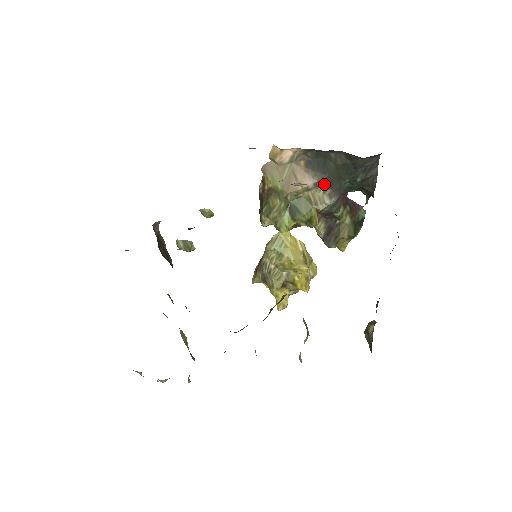
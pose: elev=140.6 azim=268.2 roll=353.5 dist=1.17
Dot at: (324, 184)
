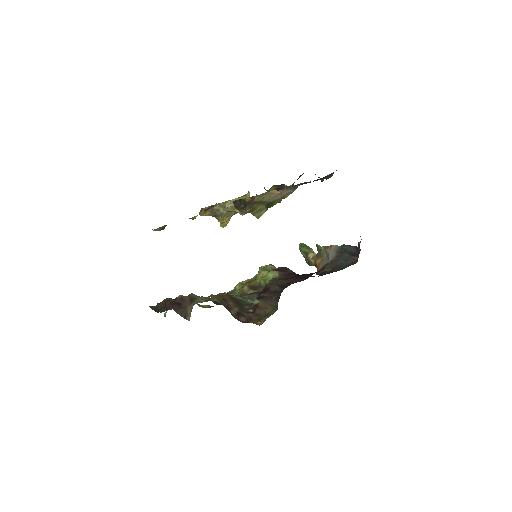
Dot at: occluded
